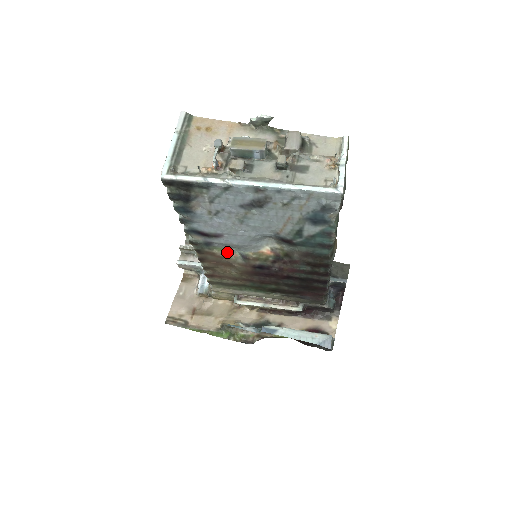
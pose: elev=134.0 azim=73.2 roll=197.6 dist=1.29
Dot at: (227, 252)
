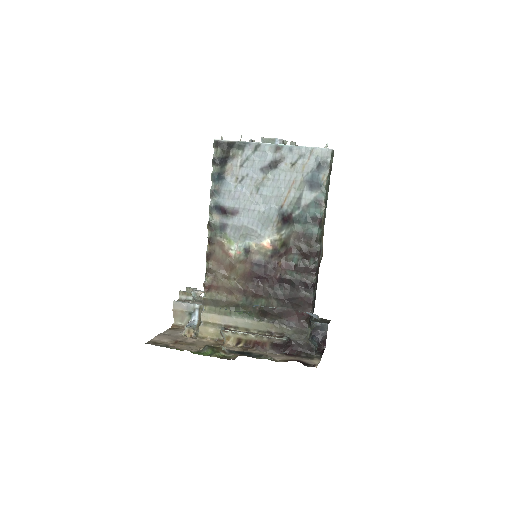
Dot at: (233, 248)
